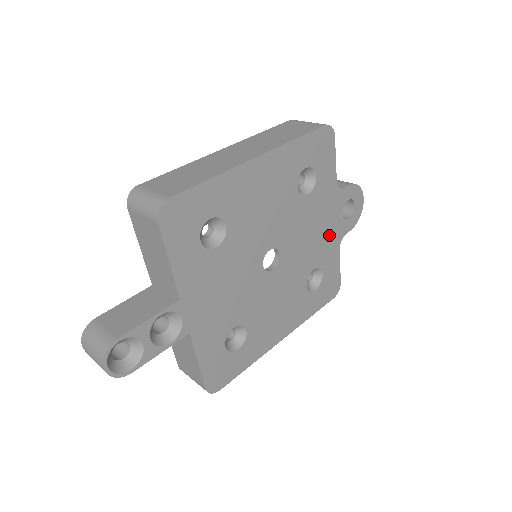
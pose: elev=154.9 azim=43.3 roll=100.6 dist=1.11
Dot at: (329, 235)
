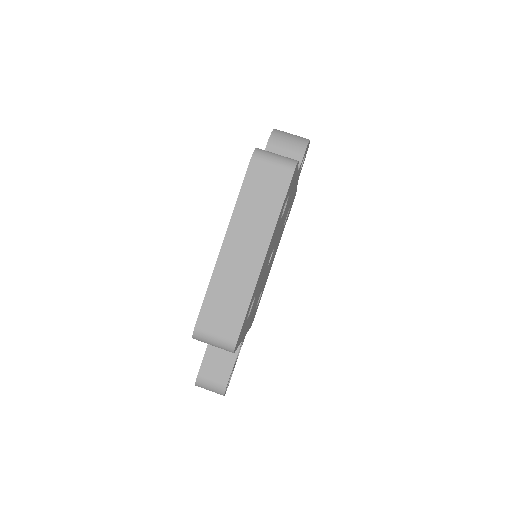
Dot at: (293, 192)
